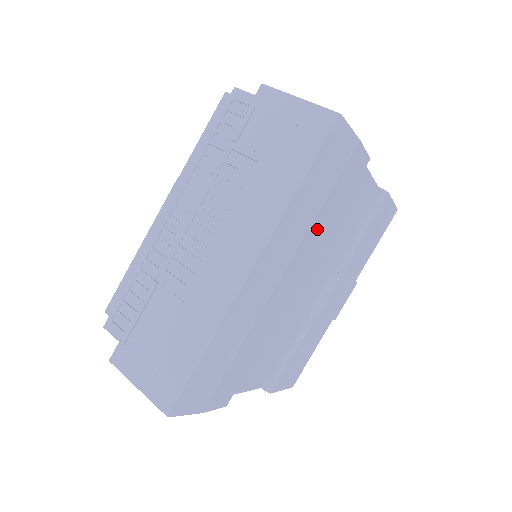
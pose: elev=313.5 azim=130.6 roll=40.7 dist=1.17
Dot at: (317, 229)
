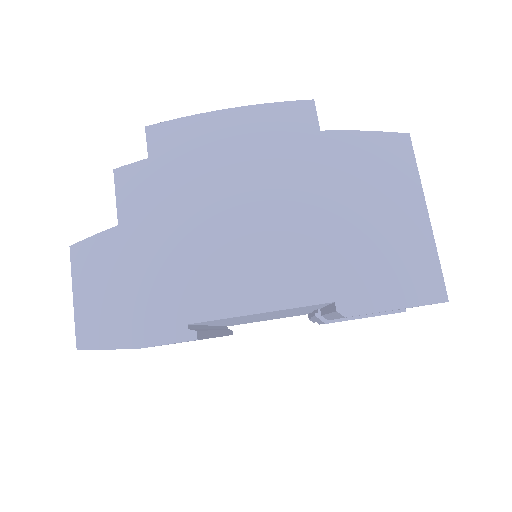
Dot at: occluded
